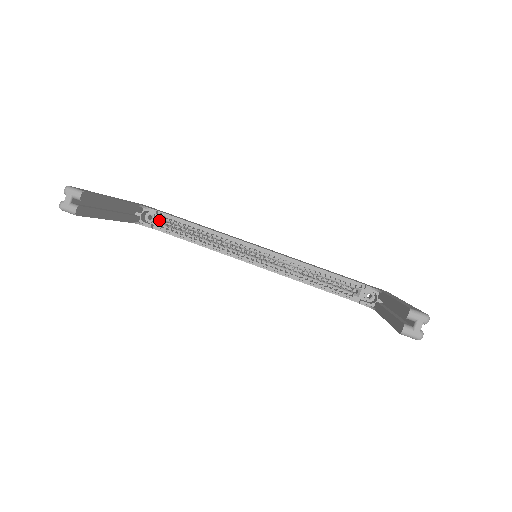
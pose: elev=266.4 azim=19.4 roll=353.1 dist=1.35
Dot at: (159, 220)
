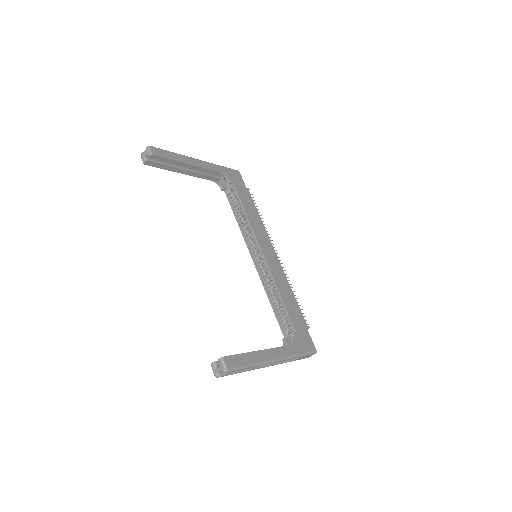
Dot at: (231, 189)
